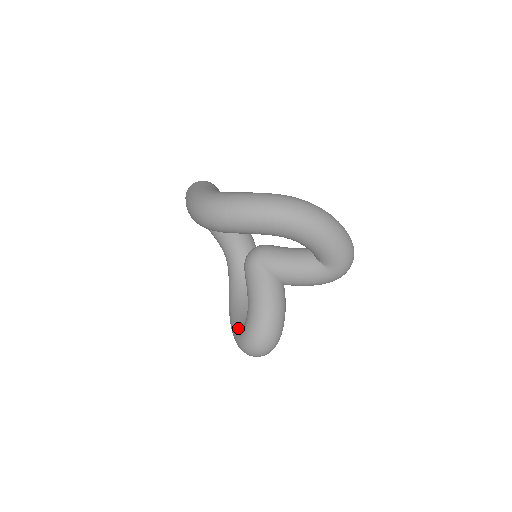
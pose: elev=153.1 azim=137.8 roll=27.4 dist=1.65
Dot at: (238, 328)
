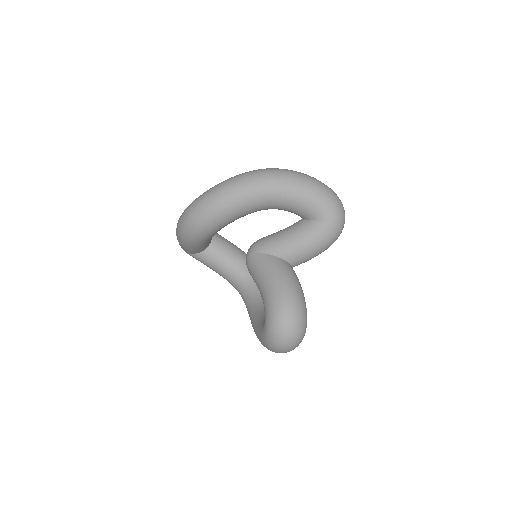
Dot at: (262, 327)
